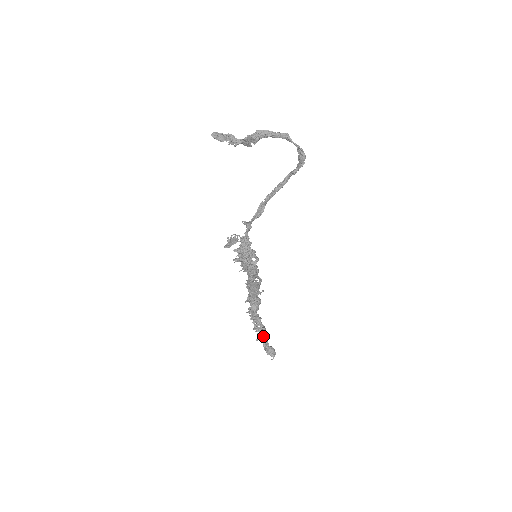
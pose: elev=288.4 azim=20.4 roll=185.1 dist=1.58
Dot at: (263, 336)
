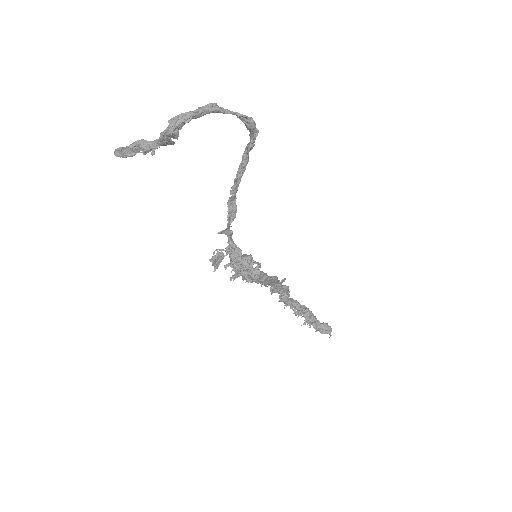
Dot at: (309, 317)
